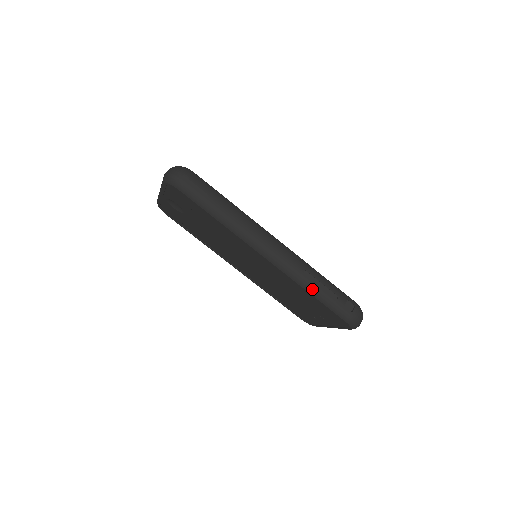
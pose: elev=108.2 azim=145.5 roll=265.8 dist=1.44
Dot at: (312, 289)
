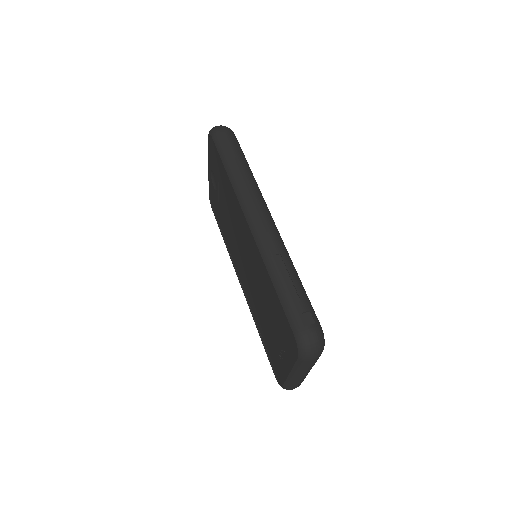
Dot at: (276, 275)
